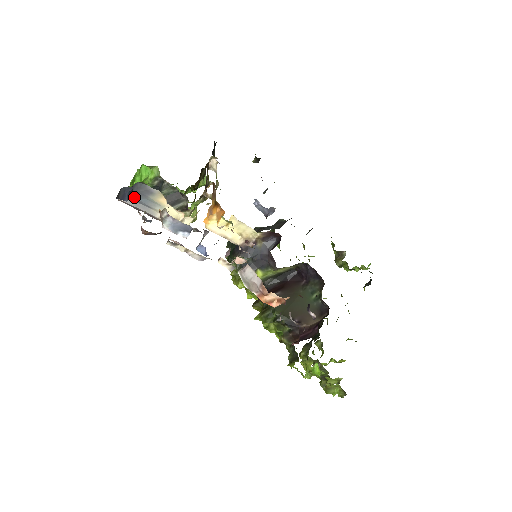
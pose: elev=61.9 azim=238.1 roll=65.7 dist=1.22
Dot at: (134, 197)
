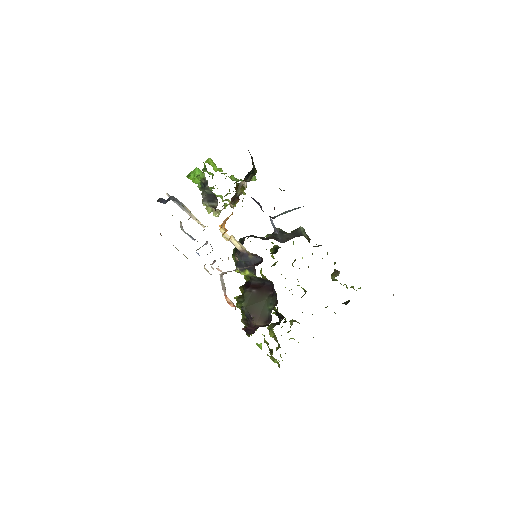
Dot at: (172, 200)
